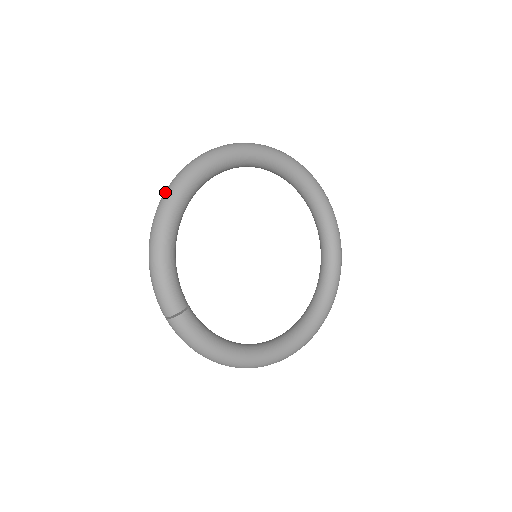
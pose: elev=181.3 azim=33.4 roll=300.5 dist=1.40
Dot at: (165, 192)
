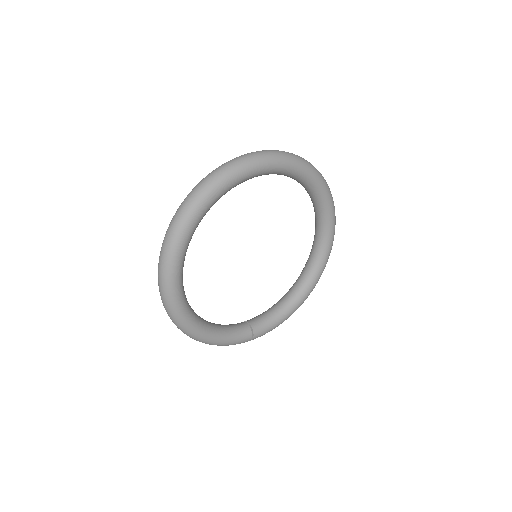
Dot at: occluded
